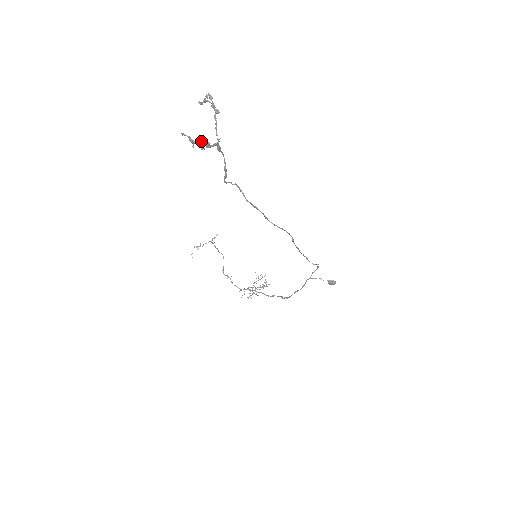
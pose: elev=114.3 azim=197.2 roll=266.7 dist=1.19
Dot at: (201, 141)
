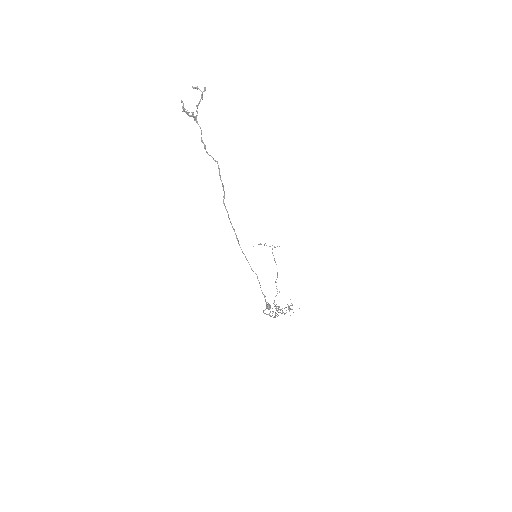
Dot at: (192, 112)
